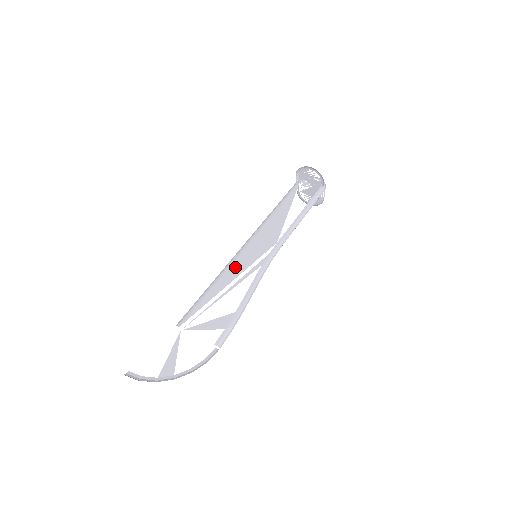
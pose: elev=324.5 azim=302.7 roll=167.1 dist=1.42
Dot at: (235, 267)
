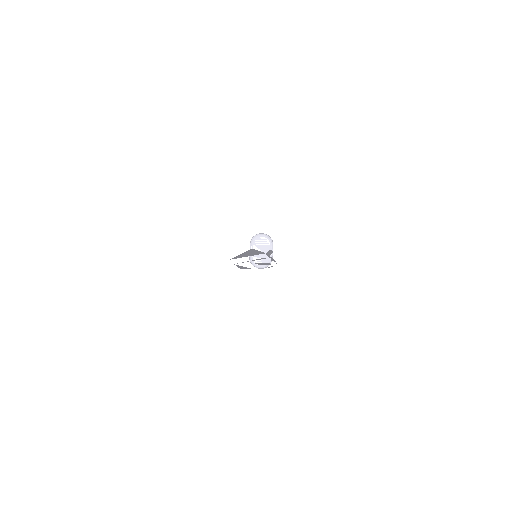
Dot at: (247, 254)
